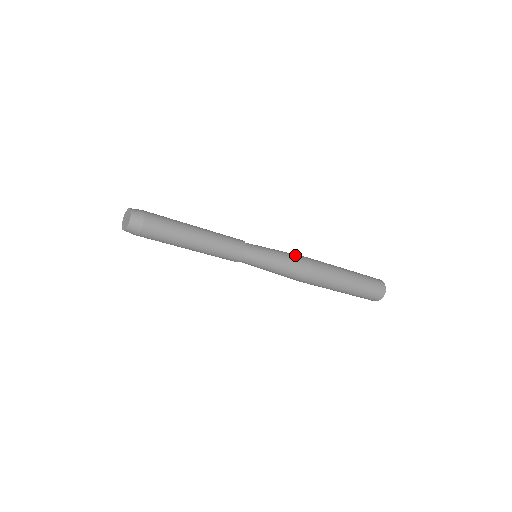
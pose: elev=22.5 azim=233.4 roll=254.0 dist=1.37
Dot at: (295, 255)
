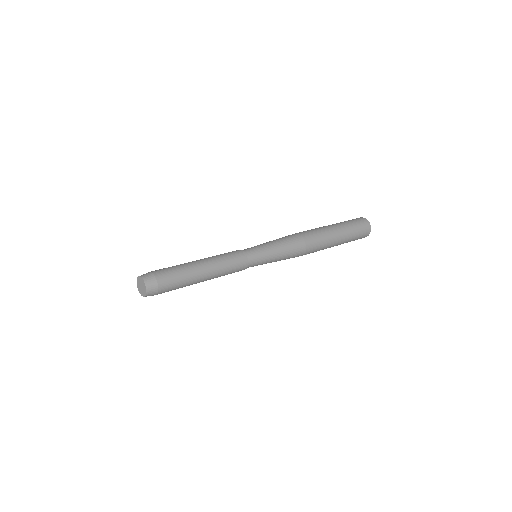
Dot at: (293, 254)
